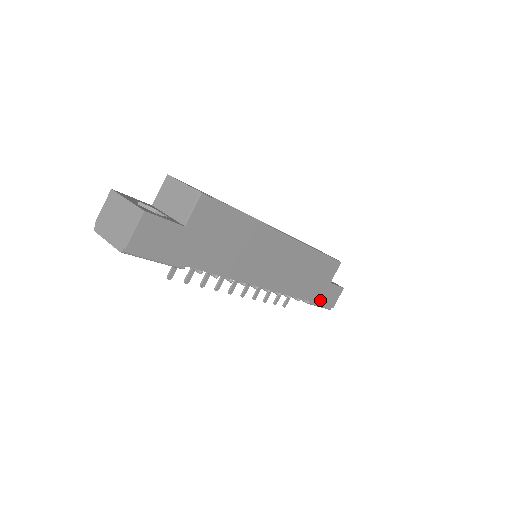
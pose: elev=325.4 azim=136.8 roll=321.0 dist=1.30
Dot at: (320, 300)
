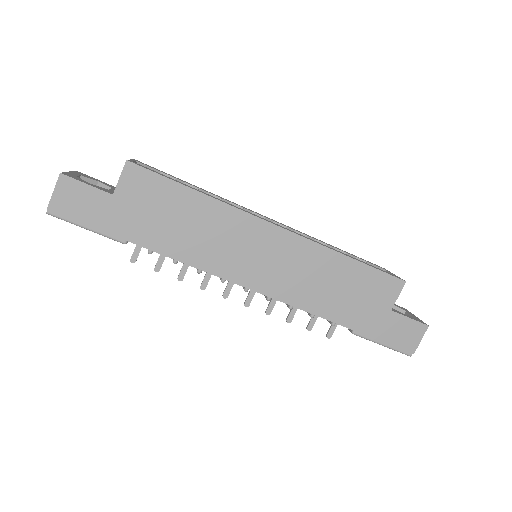
Dot at: (377, 334)
